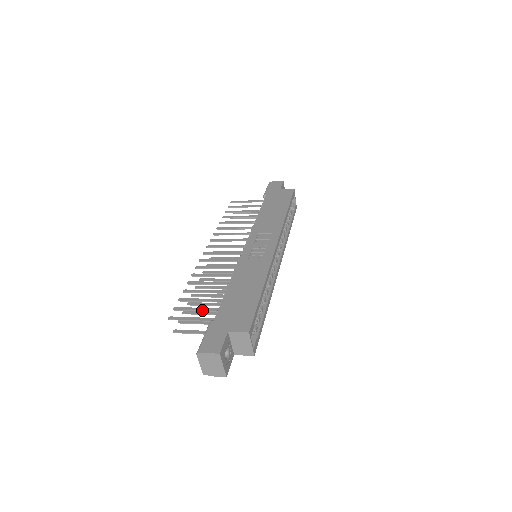
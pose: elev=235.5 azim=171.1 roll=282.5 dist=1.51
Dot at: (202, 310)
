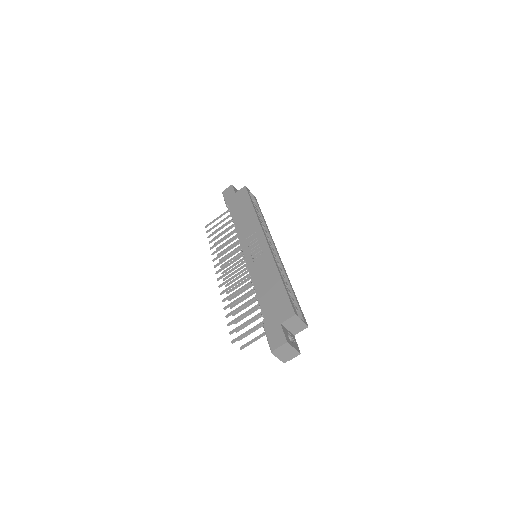
Dot at: (250, 321)
